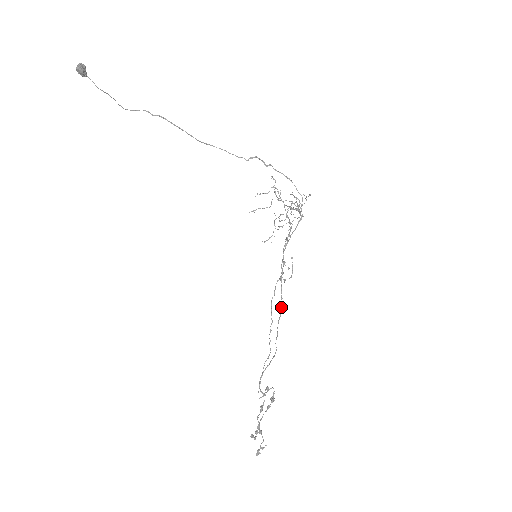
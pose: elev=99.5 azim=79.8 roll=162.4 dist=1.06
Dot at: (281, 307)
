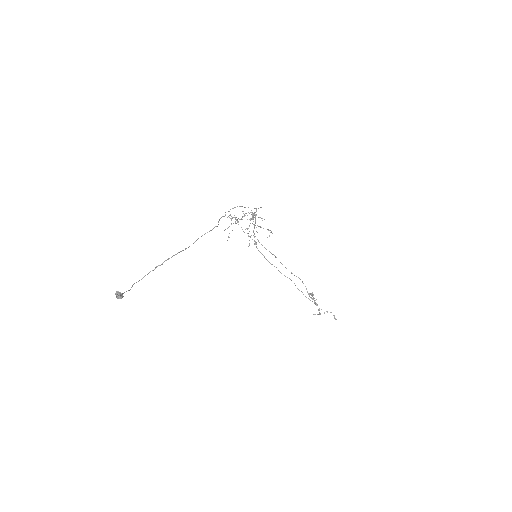
Dot at: occluded
